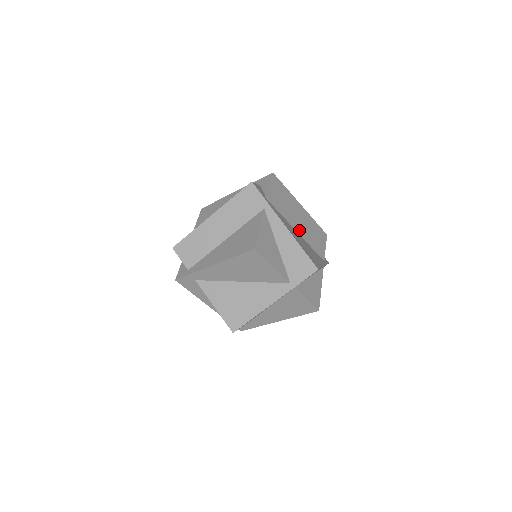
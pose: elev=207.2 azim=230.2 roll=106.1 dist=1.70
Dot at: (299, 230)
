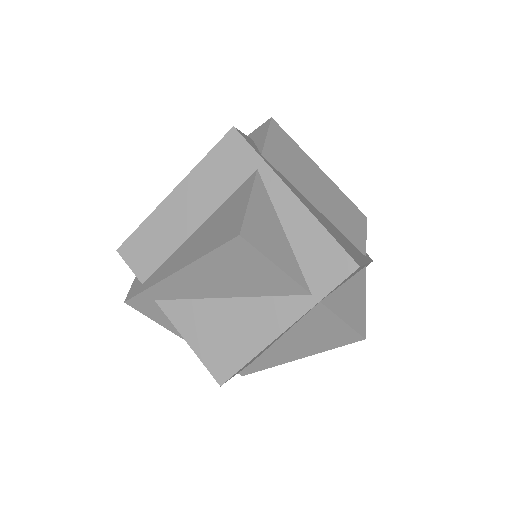
Dot at: (321, 208)
